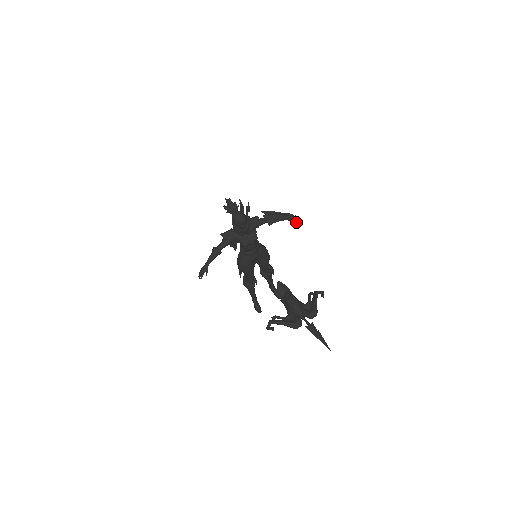
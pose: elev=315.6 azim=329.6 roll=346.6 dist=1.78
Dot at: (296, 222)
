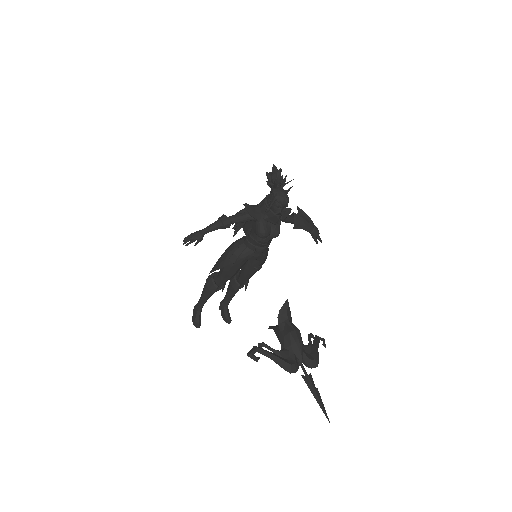
Dot at: (317, 242)
